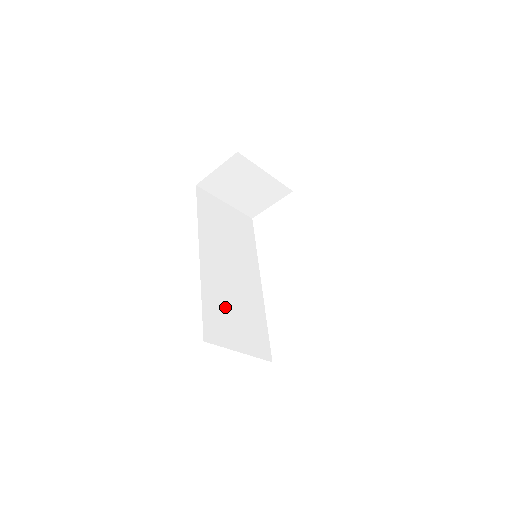
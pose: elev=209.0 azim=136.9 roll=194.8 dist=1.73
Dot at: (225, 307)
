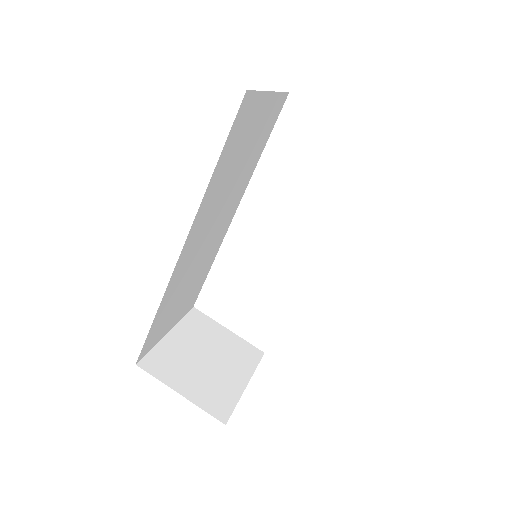
Dot at: (178, 295)
